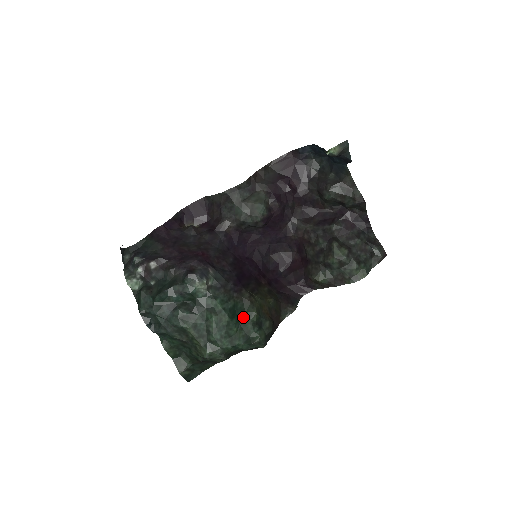
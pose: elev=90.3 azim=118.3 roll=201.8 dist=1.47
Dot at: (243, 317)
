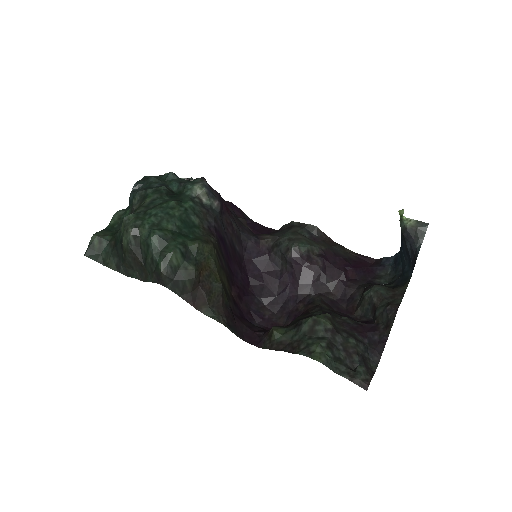
Dot at: (187, 235)
